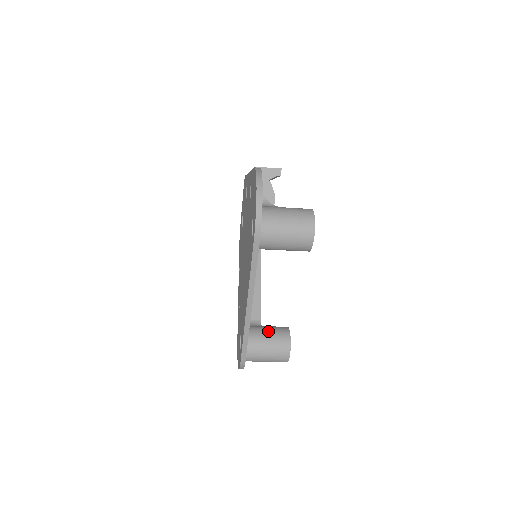
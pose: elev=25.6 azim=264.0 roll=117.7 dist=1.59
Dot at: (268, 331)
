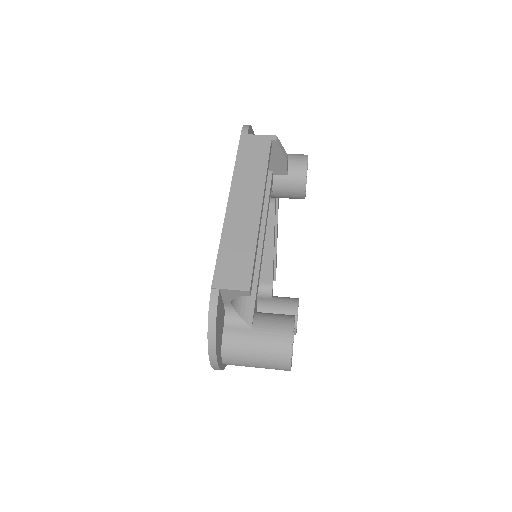
Dot at: occluded
